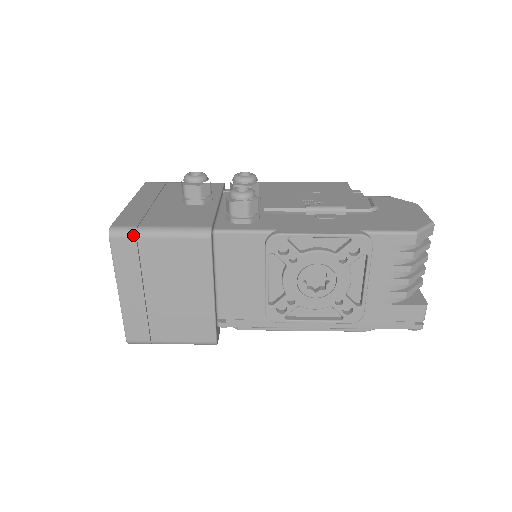
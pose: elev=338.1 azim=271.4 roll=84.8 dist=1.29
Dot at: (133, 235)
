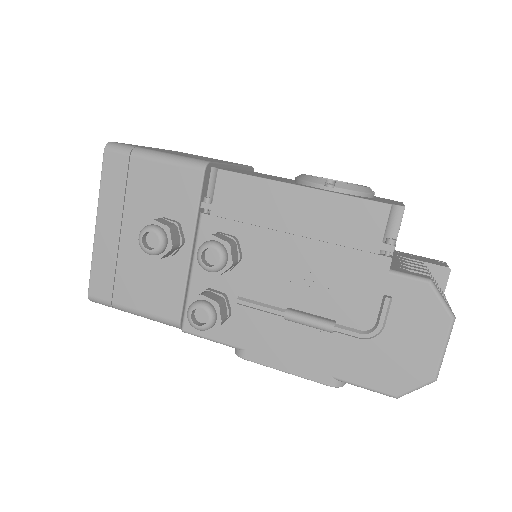
Dot at: occluded
